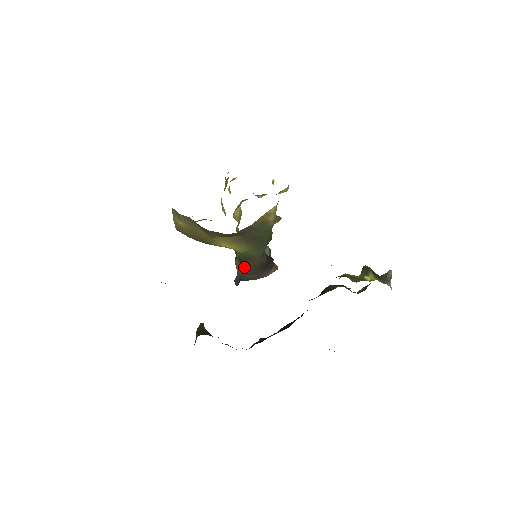
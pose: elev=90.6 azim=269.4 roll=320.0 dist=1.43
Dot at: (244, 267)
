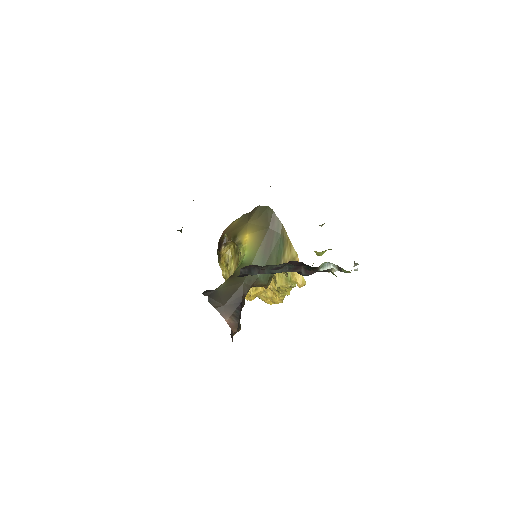
Dot at: (227, 283)
